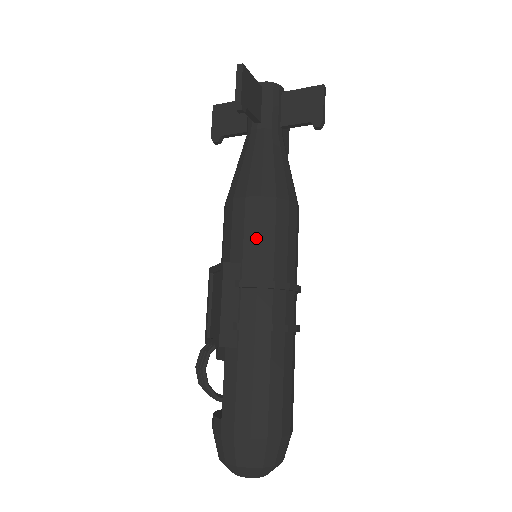
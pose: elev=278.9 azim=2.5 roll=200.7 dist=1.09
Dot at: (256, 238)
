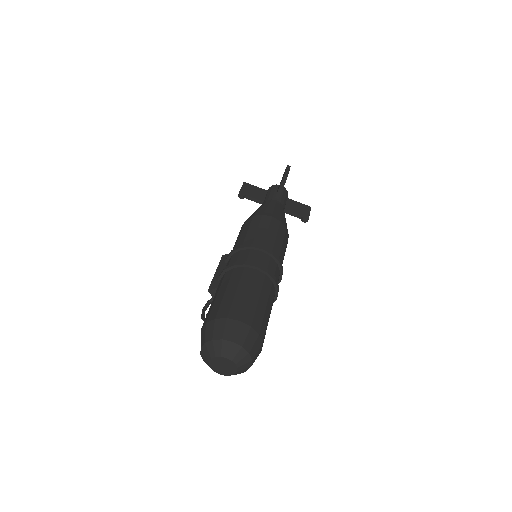
Dot at: (239, 237)
